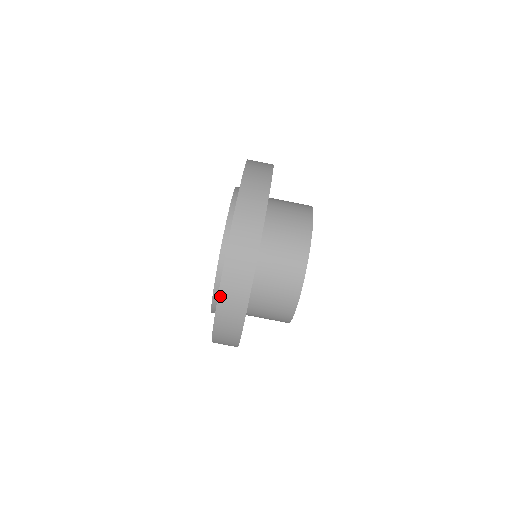
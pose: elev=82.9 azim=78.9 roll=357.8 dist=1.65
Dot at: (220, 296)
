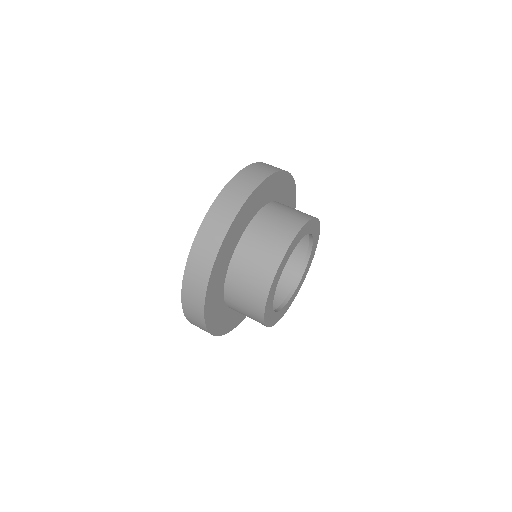
Dot at: (210, 210)
